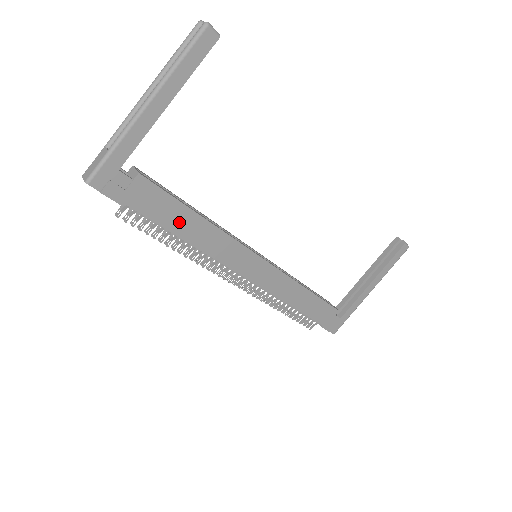
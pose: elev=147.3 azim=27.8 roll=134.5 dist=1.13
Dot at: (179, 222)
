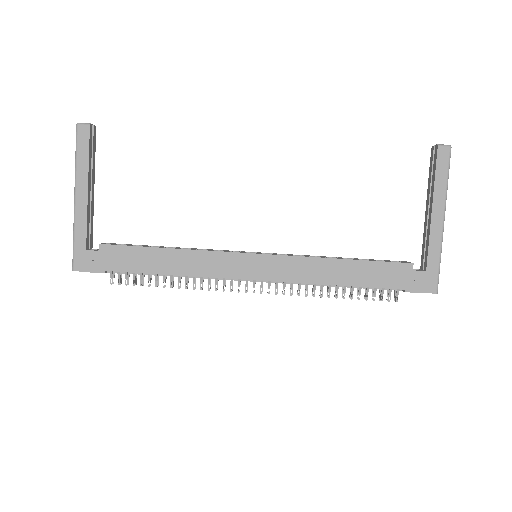
Dot at: (154, 263)
